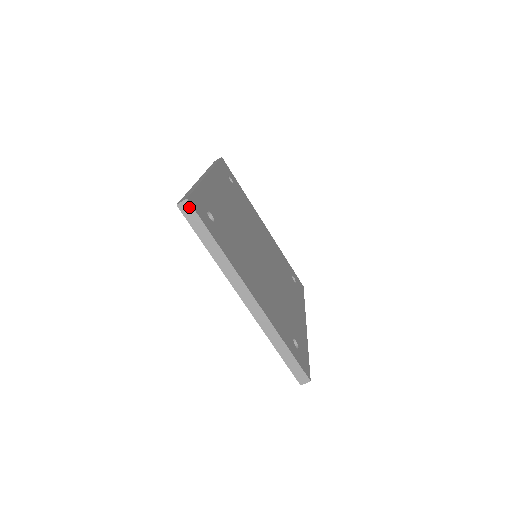
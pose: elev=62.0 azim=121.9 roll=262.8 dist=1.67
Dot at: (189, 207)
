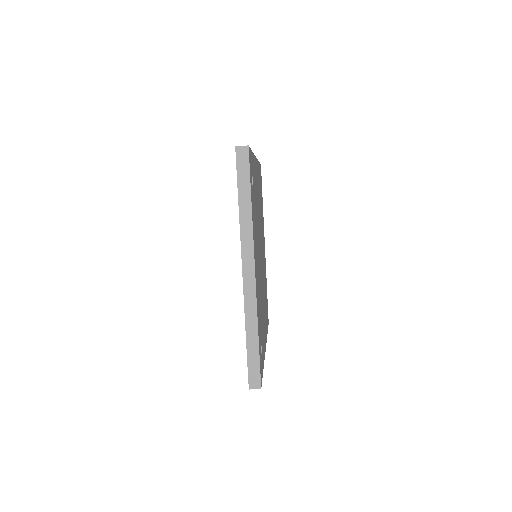
Dot at: (246, 154)
